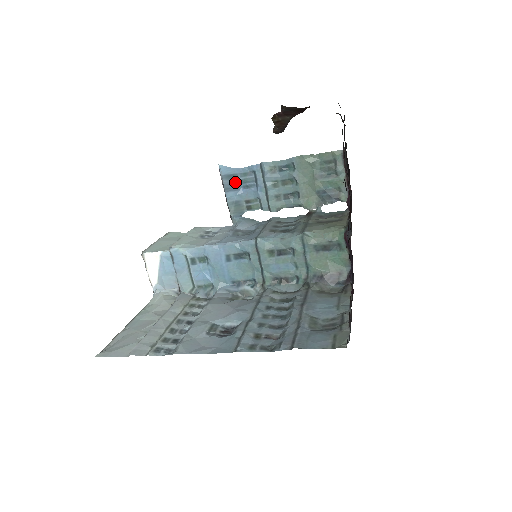
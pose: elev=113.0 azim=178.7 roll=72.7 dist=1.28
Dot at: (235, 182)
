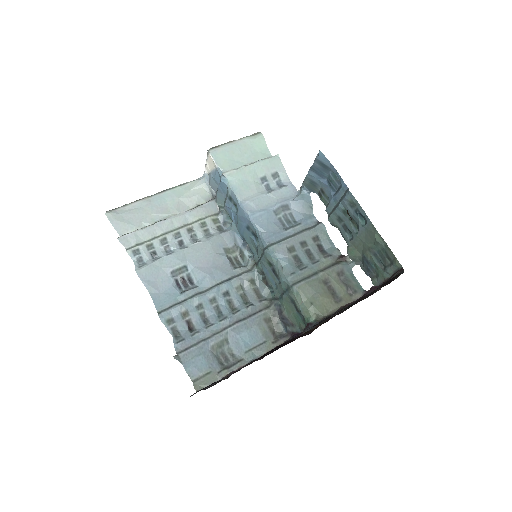
Dot at: (324, 171)
